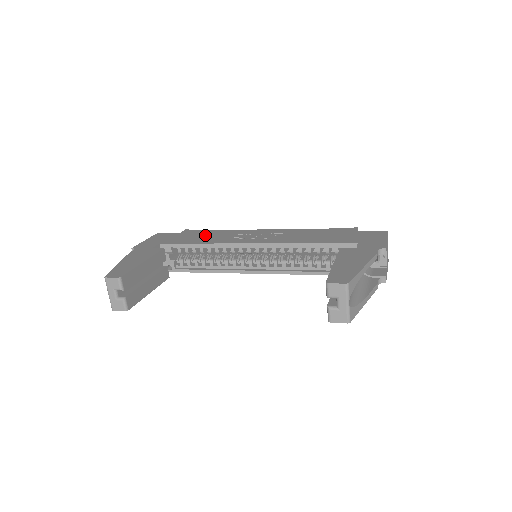
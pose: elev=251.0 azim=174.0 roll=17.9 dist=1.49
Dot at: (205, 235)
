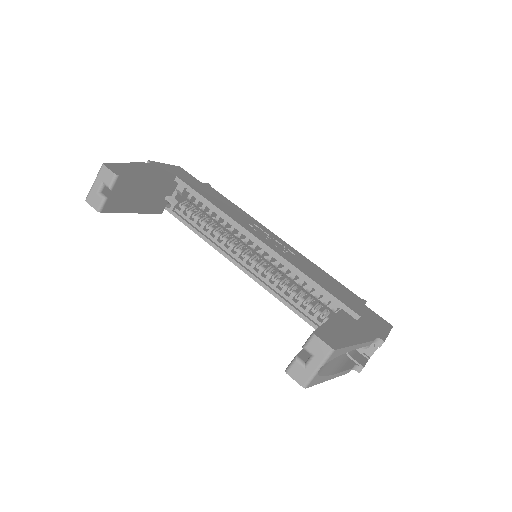
Dot at: (223, 201)
